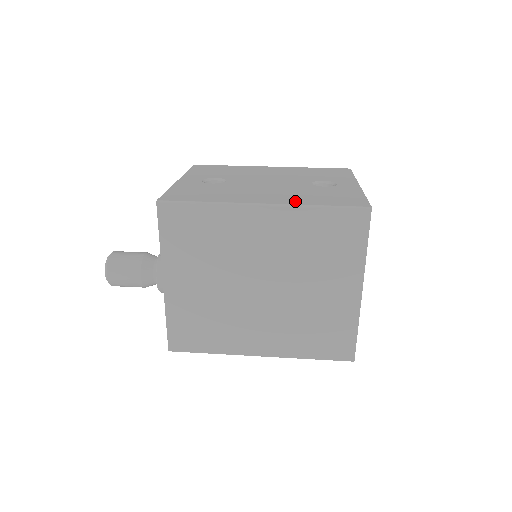
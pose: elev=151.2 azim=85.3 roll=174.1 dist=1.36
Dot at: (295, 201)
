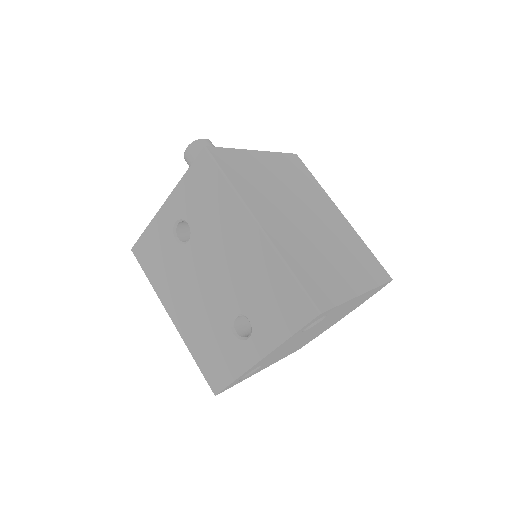
Dot at: (188, 337)
